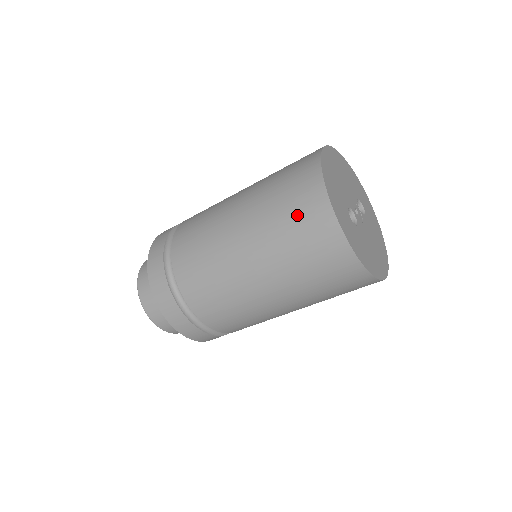
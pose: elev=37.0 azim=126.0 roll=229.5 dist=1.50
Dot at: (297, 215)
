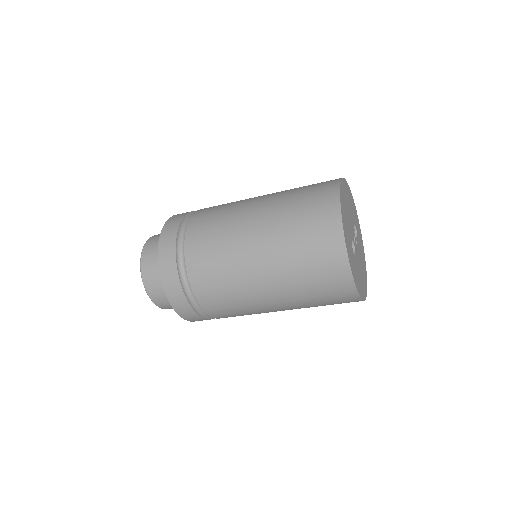
Dot at: (314, 249)
